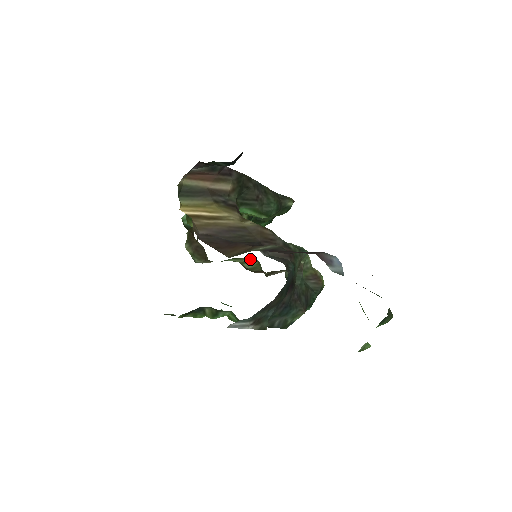
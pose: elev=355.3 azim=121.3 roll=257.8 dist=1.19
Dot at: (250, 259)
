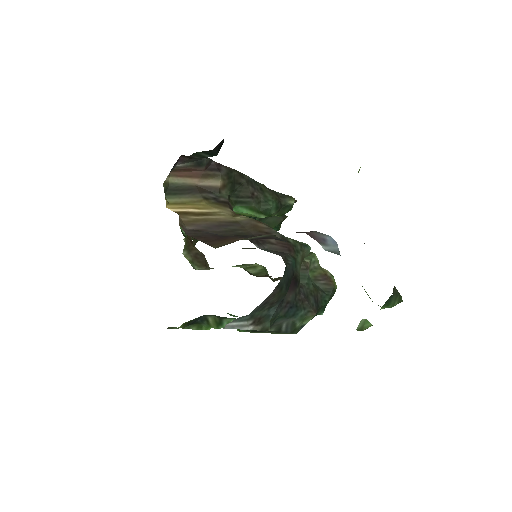
Dot at: (255, 265)
